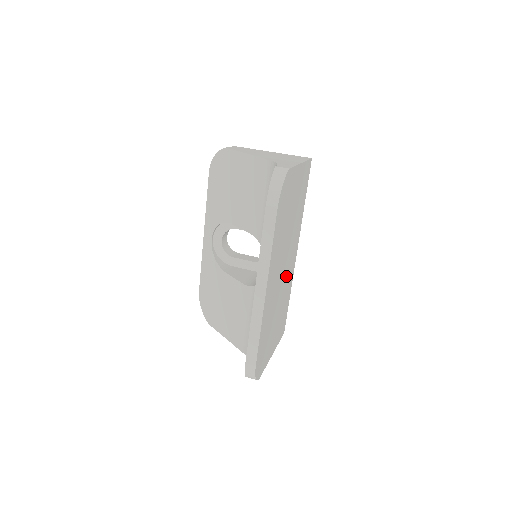
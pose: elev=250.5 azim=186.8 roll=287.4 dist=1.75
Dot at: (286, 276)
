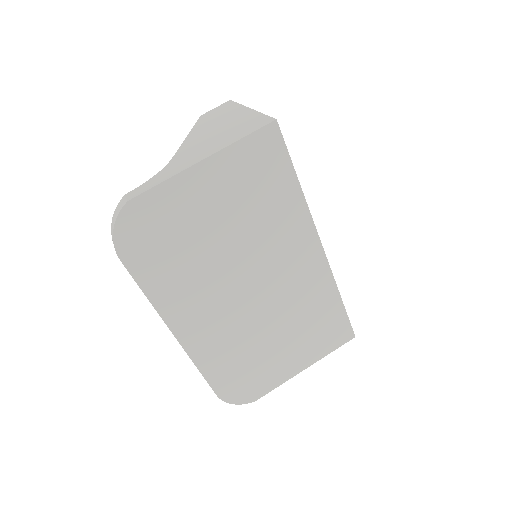
Dot at: (282, 290)
